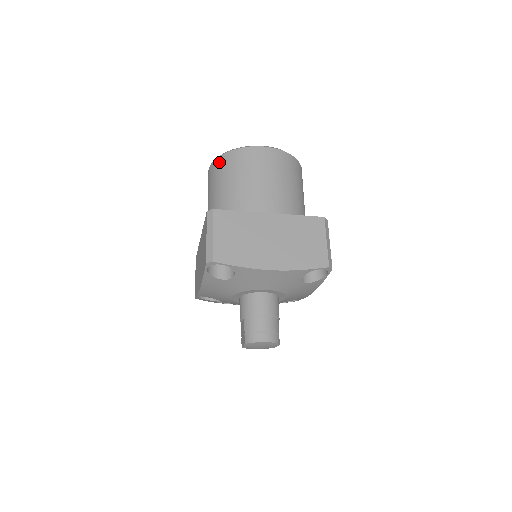
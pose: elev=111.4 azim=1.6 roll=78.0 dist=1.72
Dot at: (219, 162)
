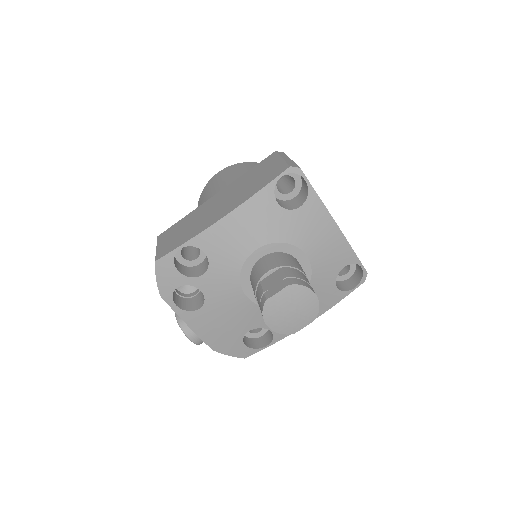
Dot at: (247, 163)
